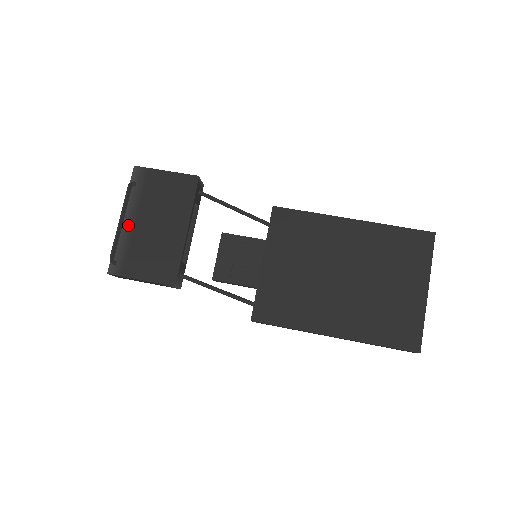
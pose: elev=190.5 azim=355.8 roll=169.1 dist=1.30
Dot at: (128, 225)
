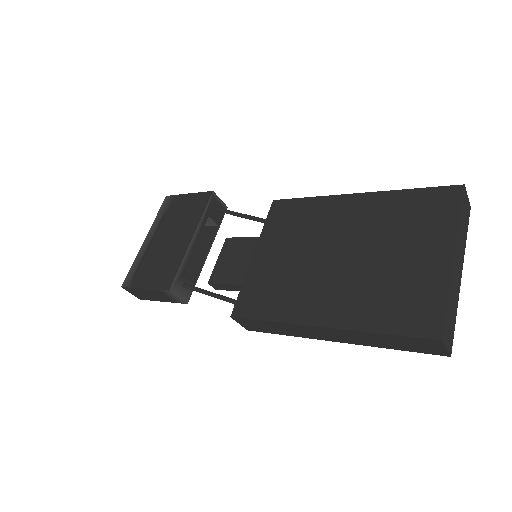
Dot at: (148, 243)
